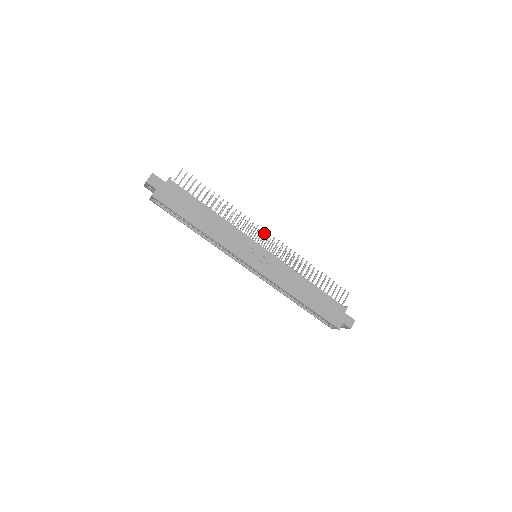
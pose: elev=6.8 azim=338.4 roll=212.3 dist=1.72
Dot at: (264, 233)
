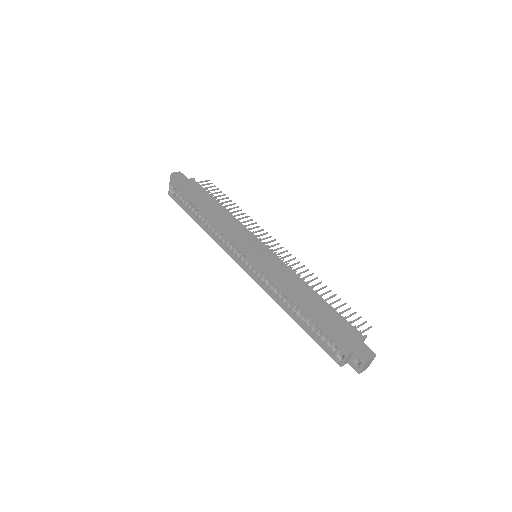
Dot at: (272, 241)
